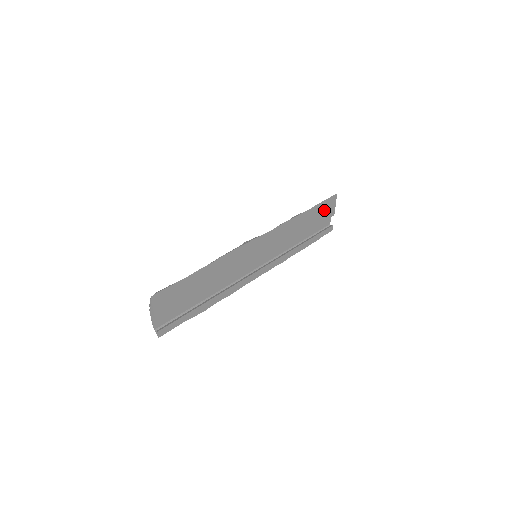
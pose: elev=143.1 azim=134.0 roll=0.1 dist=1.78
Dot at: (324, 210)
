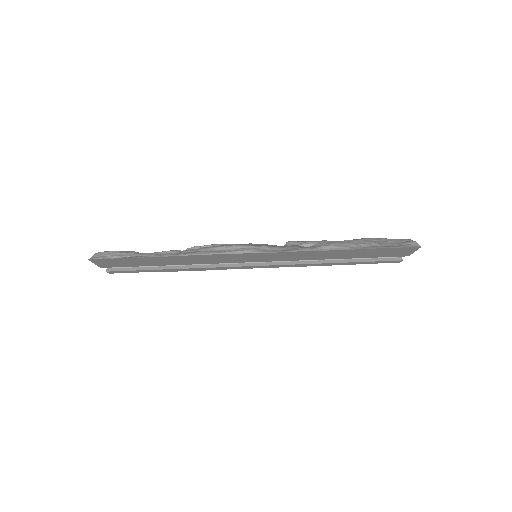
Dot at: (389, 252)
